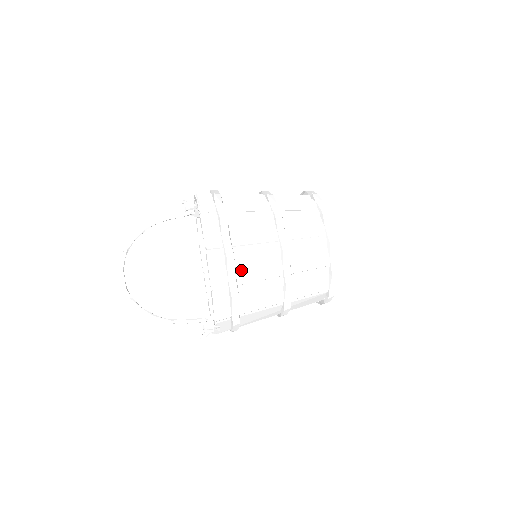
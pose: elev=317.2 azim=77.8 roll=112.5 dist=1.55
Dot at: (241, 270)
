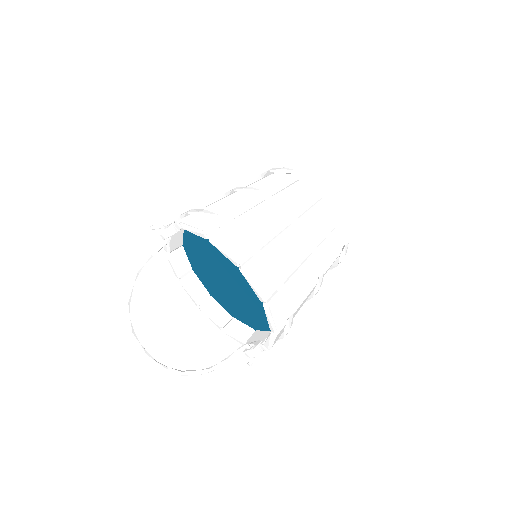
Dot at: (293, 301)
